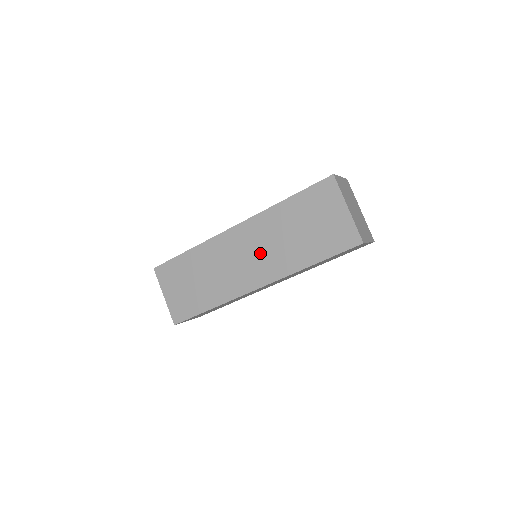
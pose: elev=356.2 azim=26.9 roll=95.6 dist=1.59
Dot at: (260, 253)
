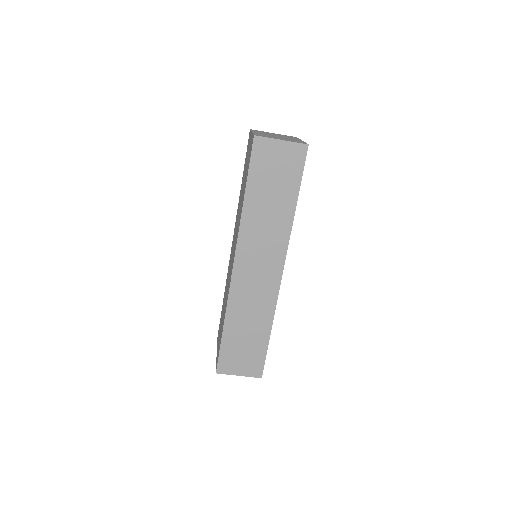
Dot at: (235, 237)
